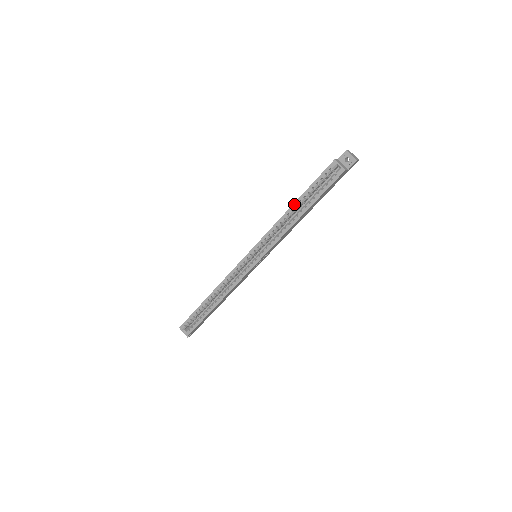
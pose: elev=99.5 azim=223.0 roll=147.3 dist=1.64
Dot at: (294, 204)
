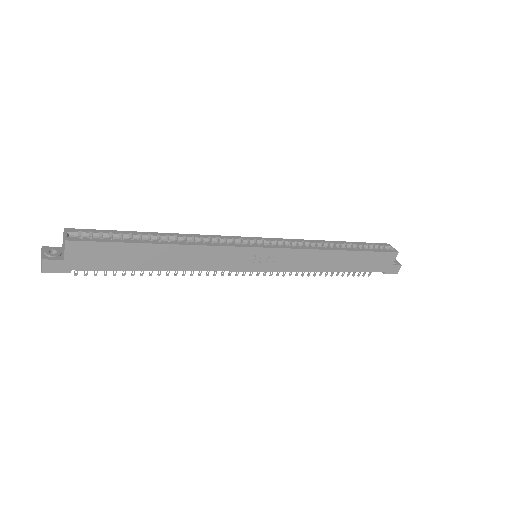
Dot at: (338, 241)
